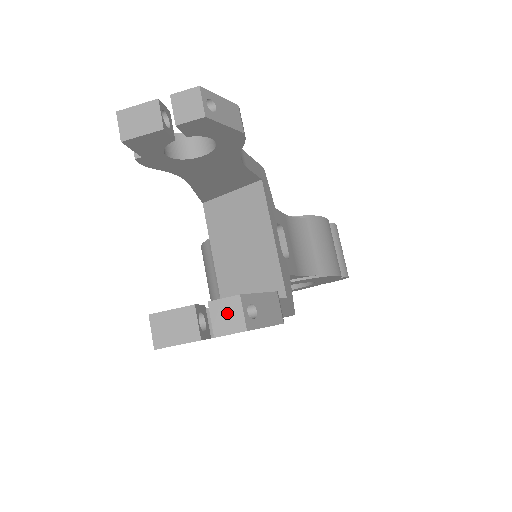
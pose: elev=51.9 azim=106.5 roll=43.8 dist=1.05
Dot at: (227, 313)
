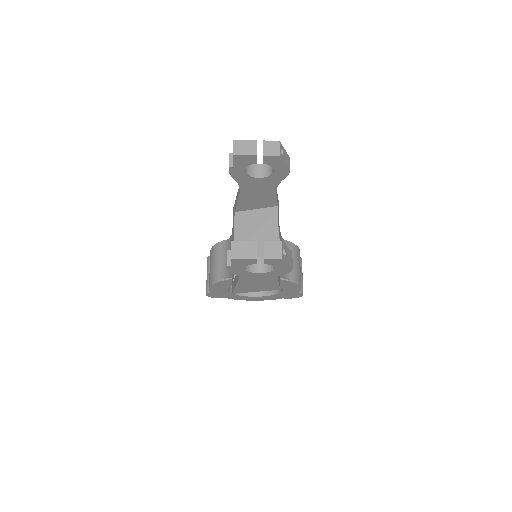
Dot at: (273, 248)
